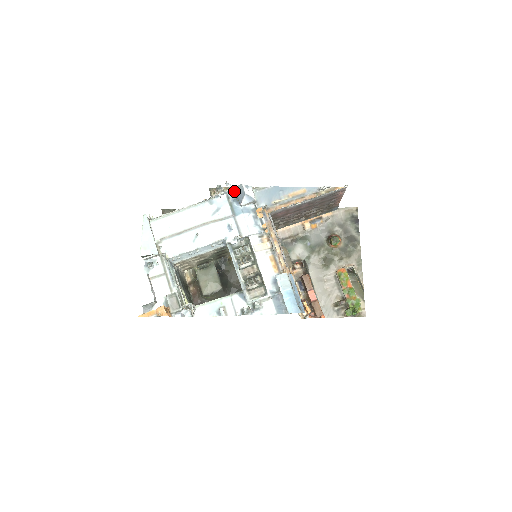
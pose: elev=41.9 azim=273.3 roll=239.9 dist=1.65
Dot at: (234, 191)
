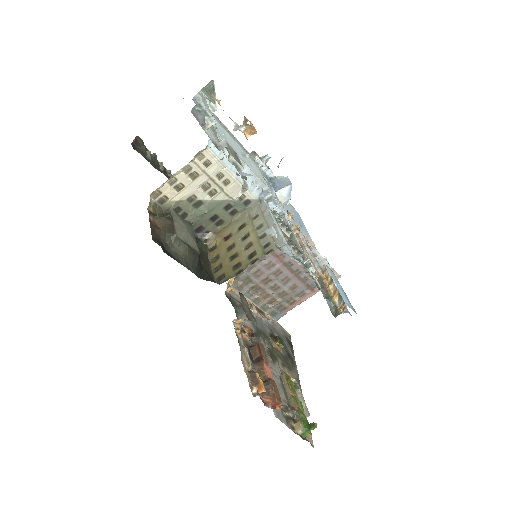
Dot at: (270, 179)
